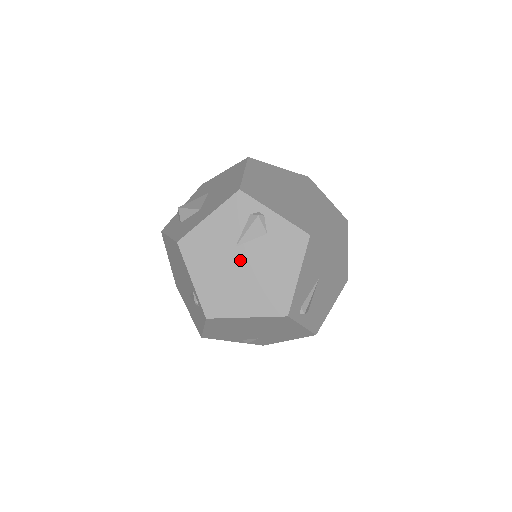
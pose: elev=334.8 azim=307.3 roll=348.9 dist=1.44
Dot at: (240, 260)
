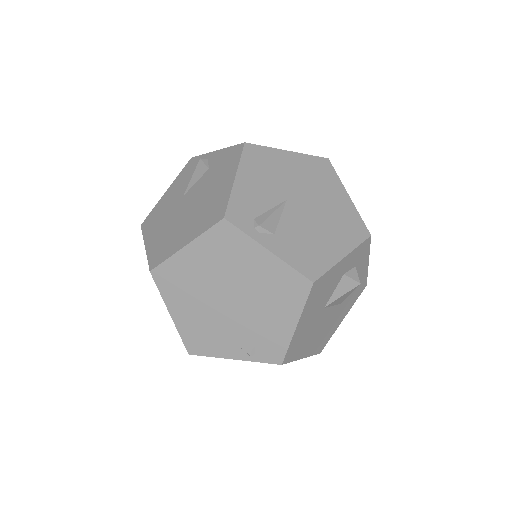
Dot at: (185, 203)
